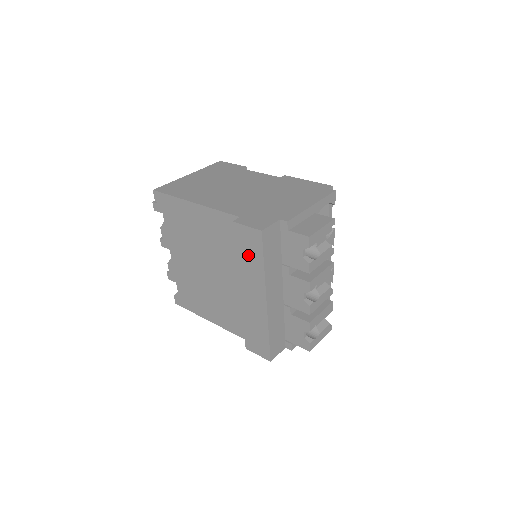
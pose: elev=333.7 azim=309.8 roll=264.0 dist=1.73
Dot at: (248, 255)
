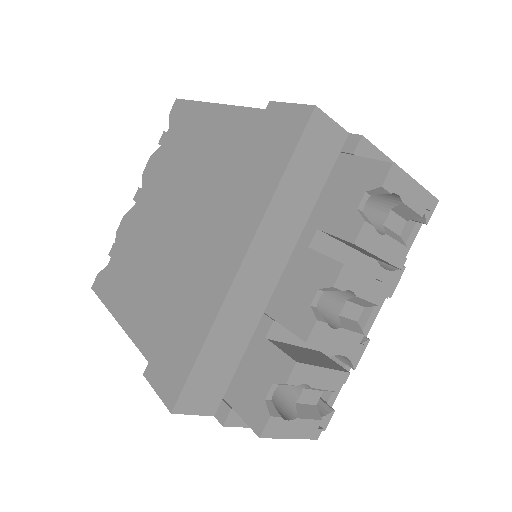
Dot at: (262, 162)
